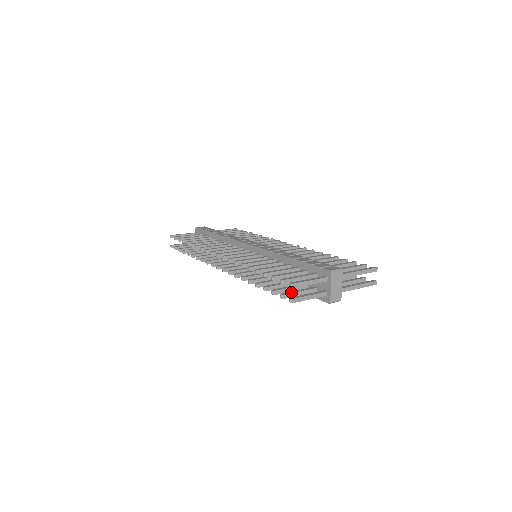
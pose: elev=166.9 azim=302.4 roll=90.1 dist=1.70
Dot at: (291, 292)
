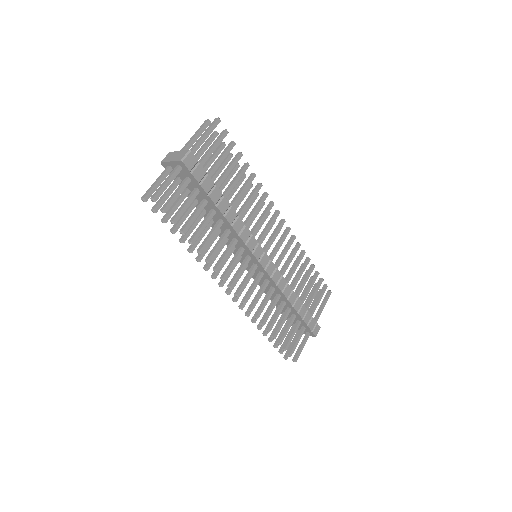
Dot at: occluded
